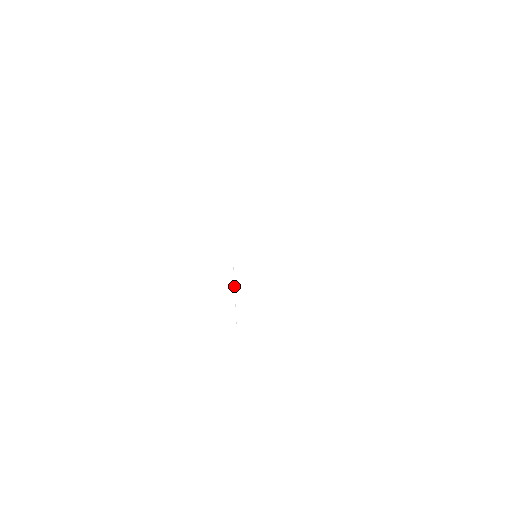
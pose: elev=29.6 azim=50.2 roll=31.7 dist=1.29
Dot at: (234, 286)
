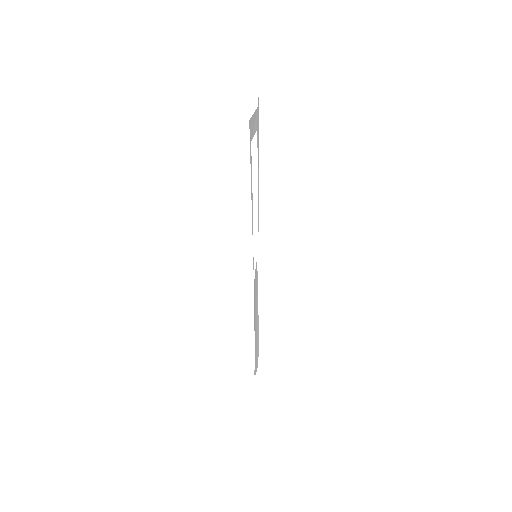
Dot at: (257, 257)
